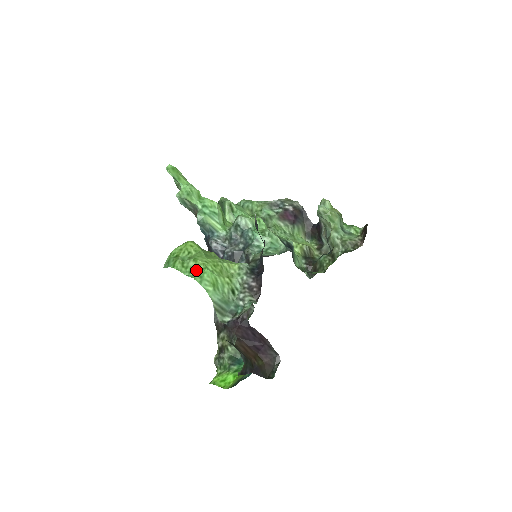
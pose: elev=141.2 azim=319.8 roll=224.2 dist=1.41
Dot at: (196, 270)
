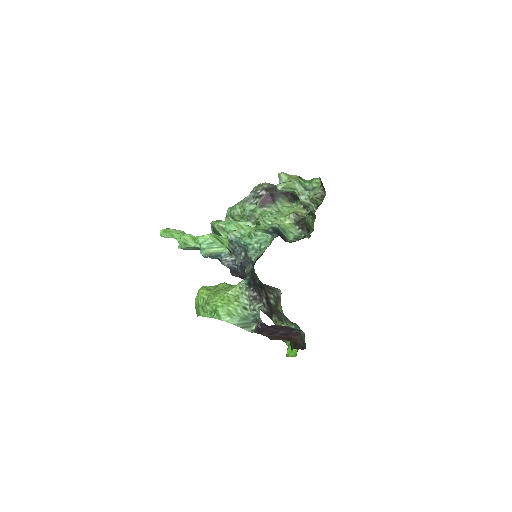
Dot at: (213, 311)
